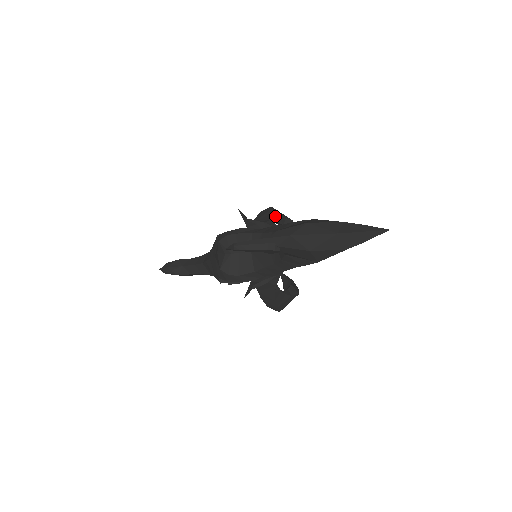
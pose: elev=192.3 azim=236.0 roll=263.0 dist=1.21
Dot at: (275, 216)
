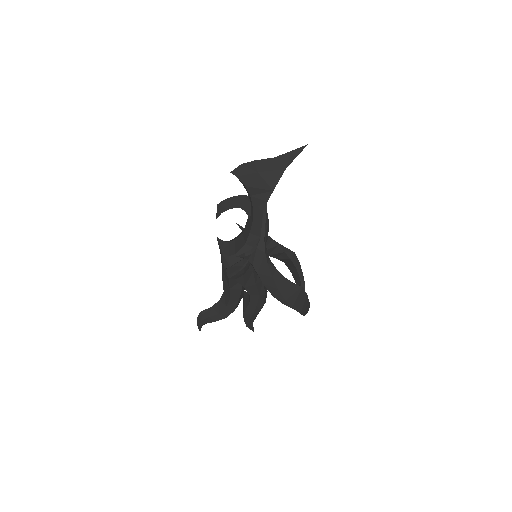
Dot at: (273, 241)
